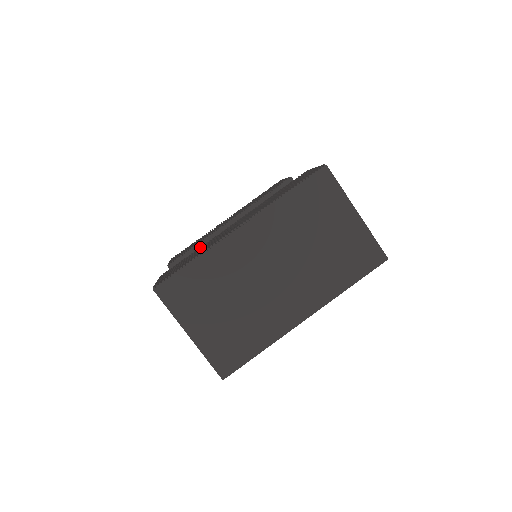
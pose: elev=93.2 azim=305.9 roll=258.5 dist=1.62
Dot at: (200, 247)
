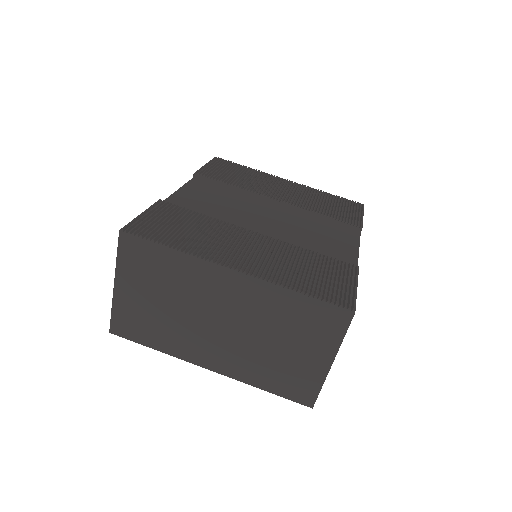
Dot at: (211, 217)
